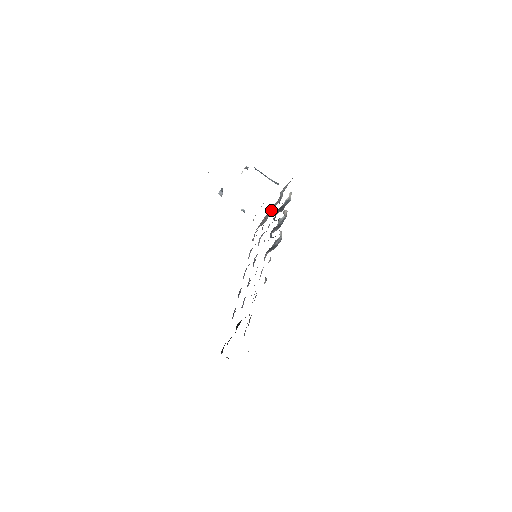
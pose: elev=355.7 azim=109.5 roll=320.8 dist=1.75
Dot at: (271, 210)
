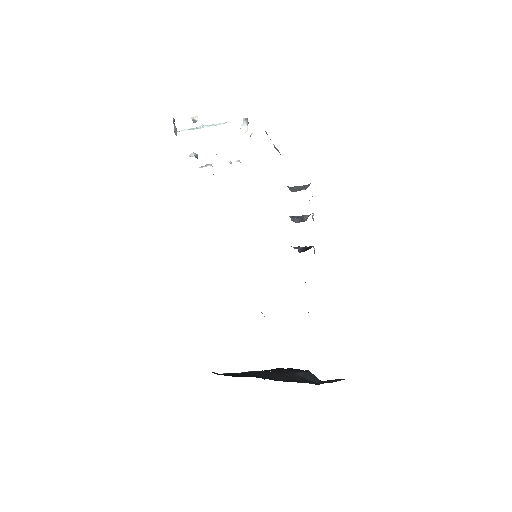
Dot at: occluded
